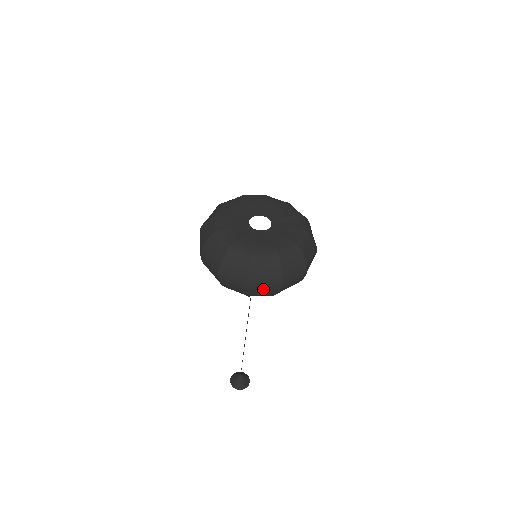
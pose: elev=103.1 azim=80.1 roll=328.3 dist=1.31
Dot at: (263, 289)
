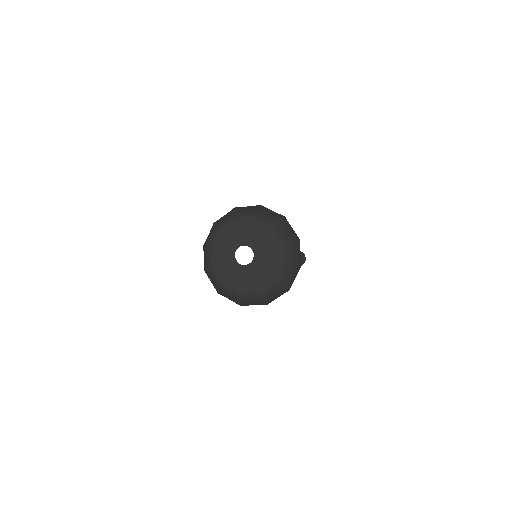
Dot at: occluded
